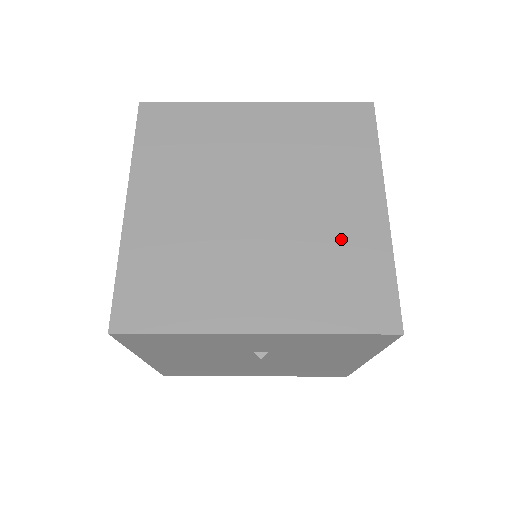
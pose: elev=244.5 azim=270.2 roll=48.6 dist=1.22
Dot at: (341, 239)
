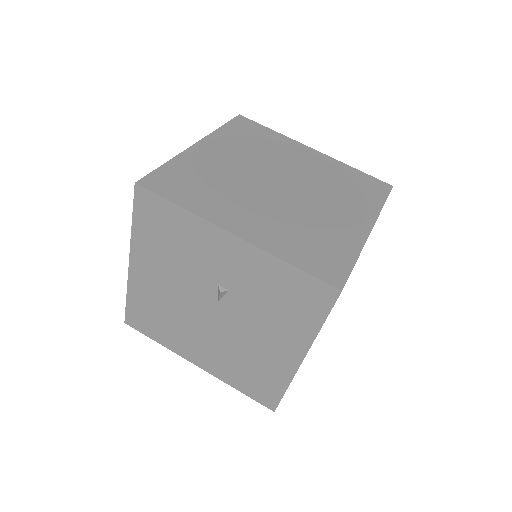
Dot at: (328, 227)
